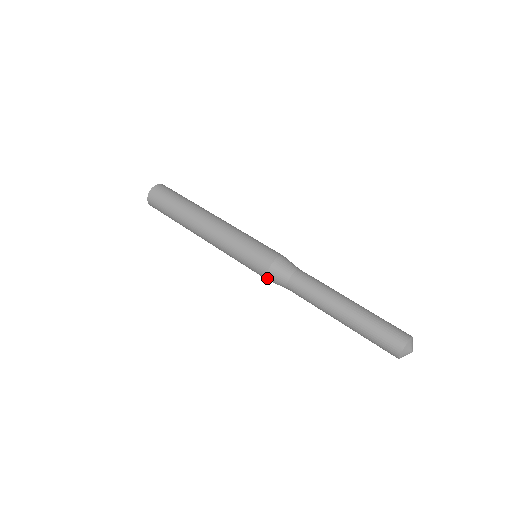
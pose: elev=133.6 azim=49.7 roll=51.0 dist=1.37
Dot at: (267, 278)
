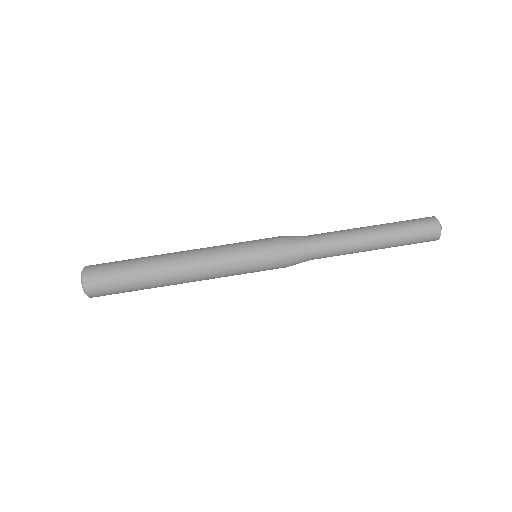
Dot at: occluded
